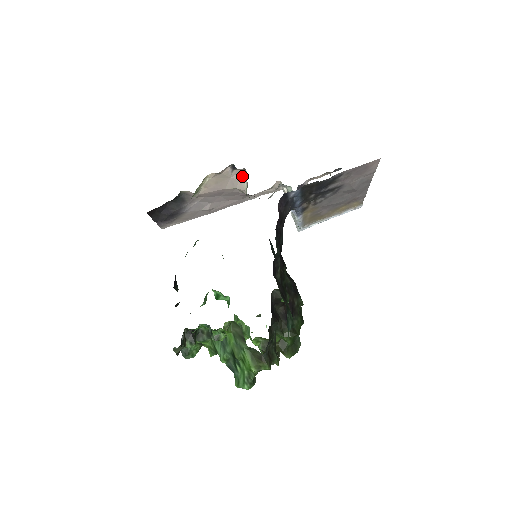
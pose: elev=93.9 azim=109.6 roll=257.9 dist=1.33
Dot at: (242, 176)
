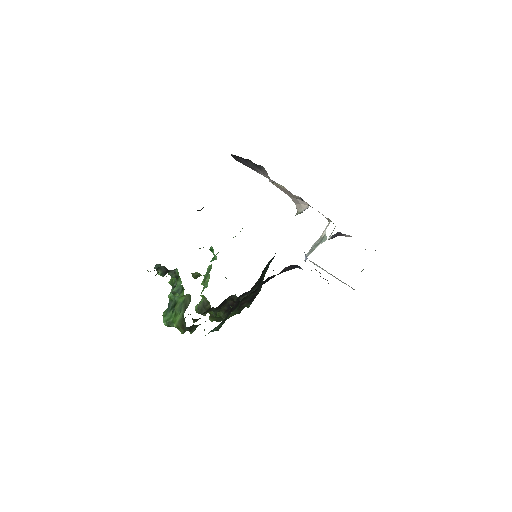
Dot at: (304, 205)
